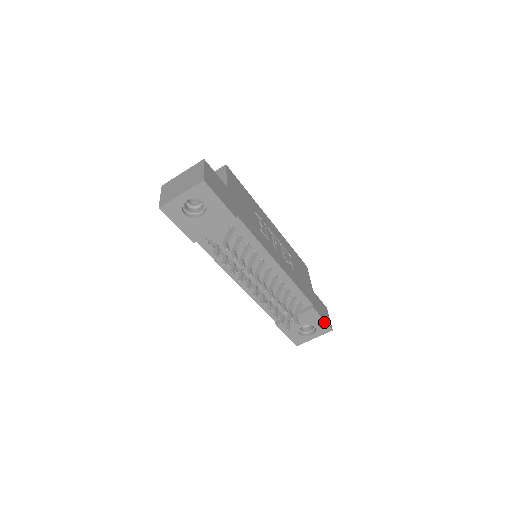
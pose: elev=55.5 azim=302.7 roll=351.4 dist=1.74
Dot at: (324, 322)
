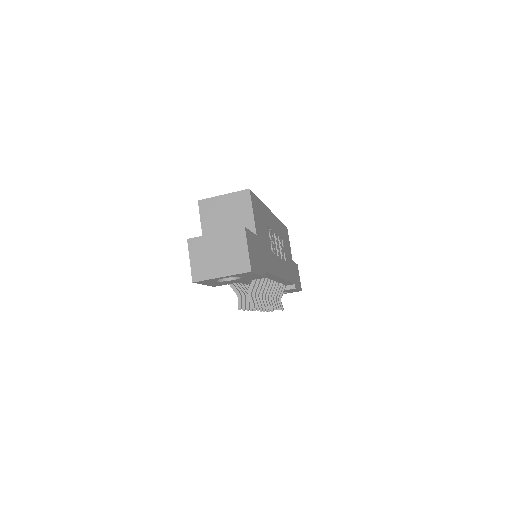
Dot at: (298, 290)
